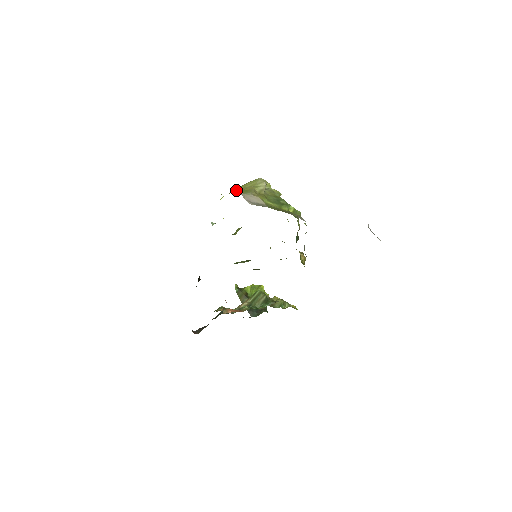
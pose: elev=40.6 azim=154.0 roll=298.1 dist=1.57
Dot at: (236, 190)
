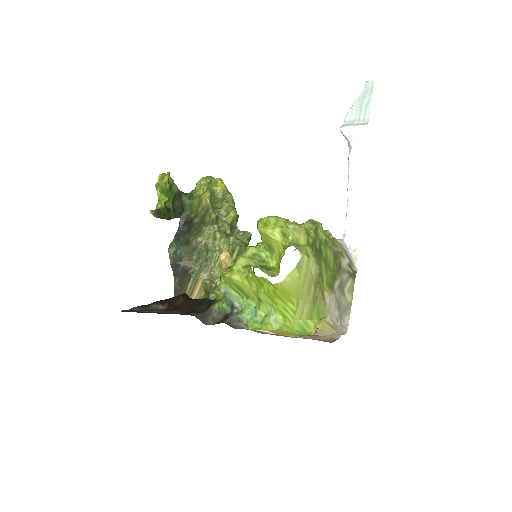
Dot at: (302, 306)
